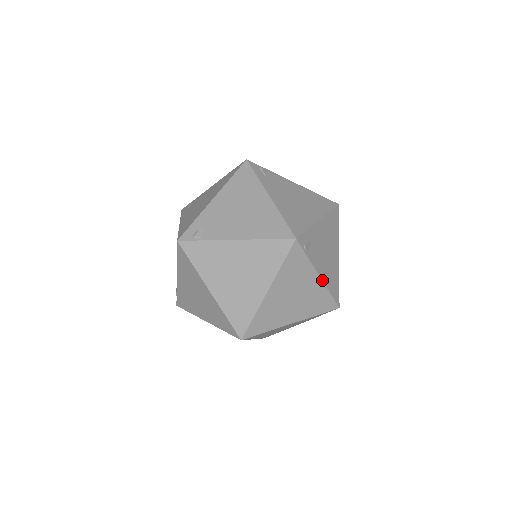
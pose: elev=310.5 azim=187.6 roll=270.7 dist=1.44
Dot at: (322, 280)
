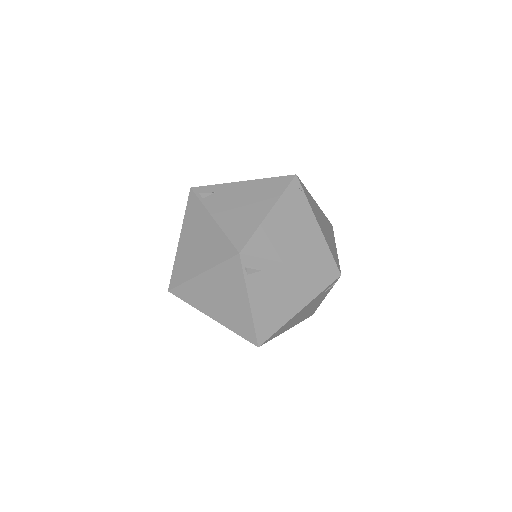
Dot at: (251, 309)
